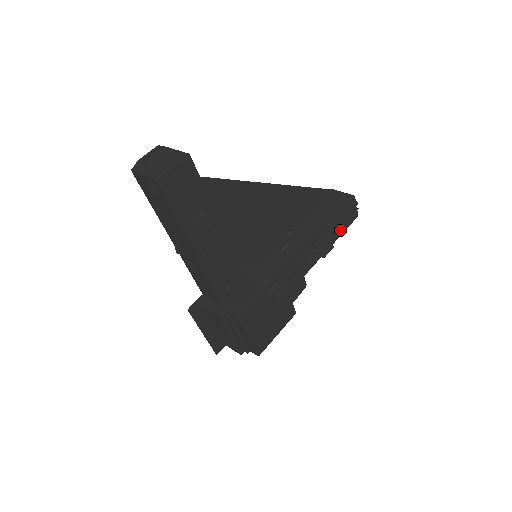
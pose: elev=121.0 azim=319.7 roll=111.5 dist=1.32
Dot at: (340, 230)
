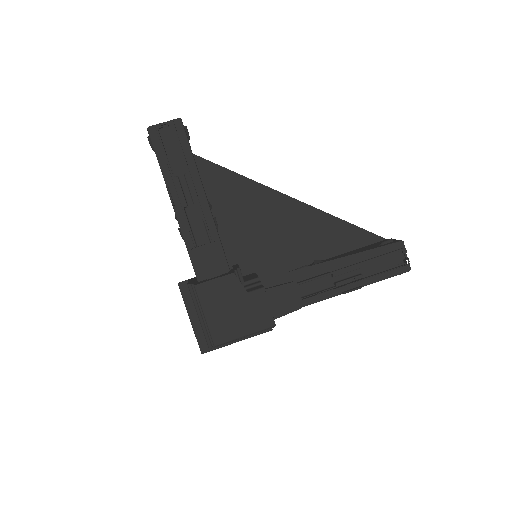
Dot at: (374, 272)
